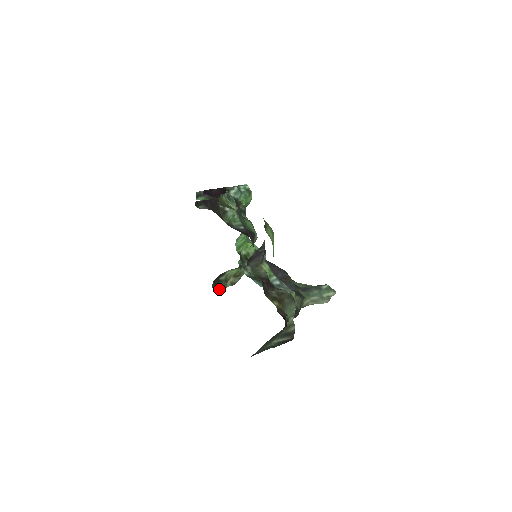
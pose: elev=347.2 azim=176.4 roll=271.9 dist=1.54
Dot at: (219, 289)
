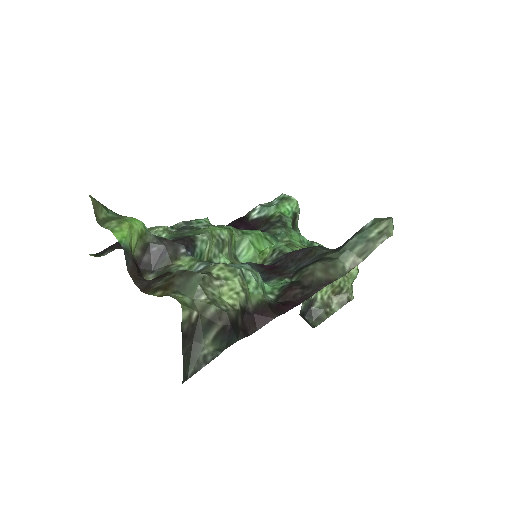
Dot at: (323, 320)
